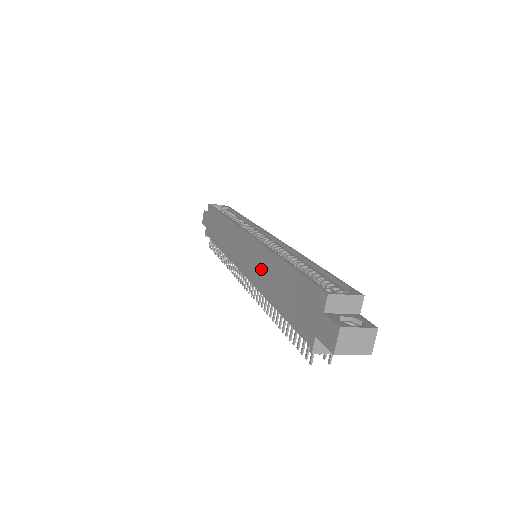
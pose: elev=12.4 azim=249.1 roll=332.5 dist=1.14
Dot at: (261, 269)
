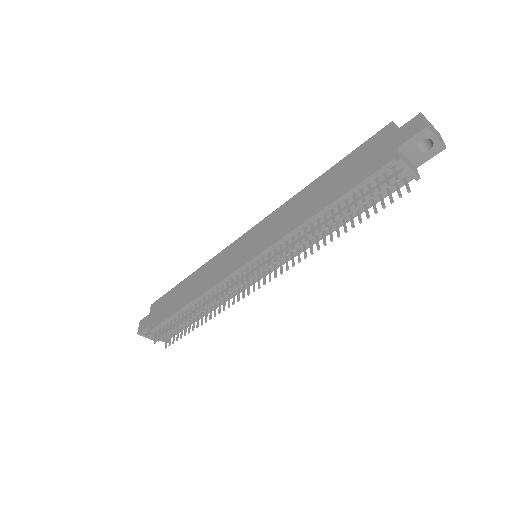
Dot at: (286, 218)
